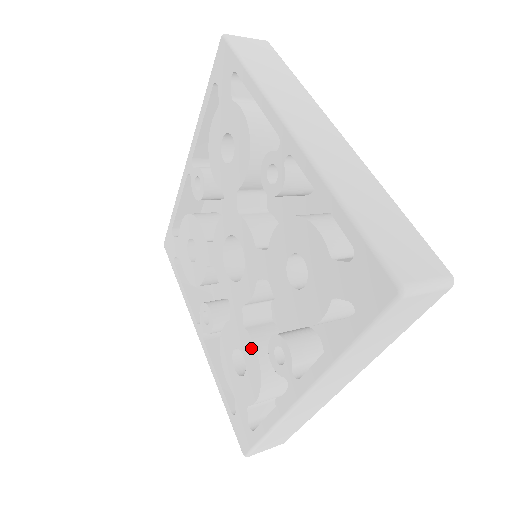
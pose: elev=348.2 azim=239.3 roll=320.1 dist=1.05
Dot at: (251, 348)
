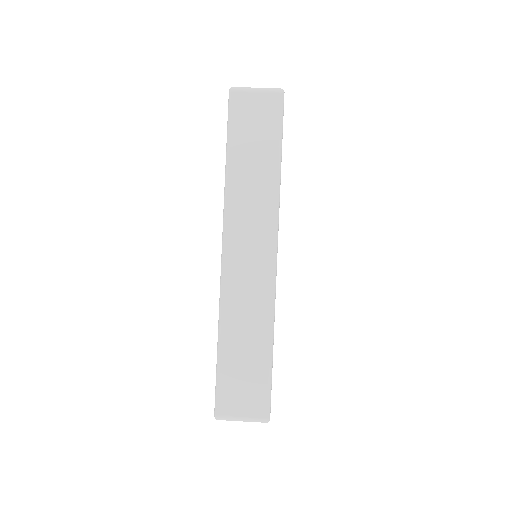
Dot at: occluded
